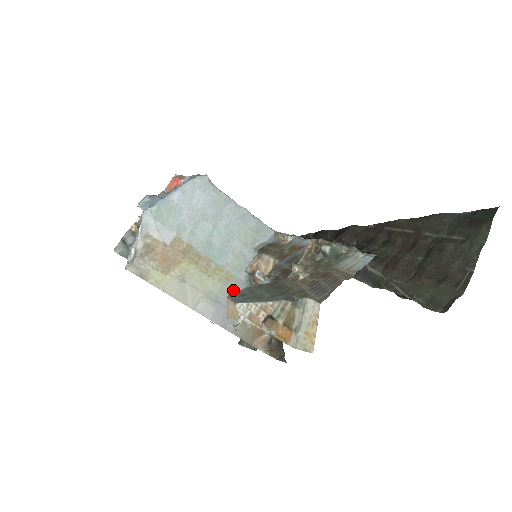
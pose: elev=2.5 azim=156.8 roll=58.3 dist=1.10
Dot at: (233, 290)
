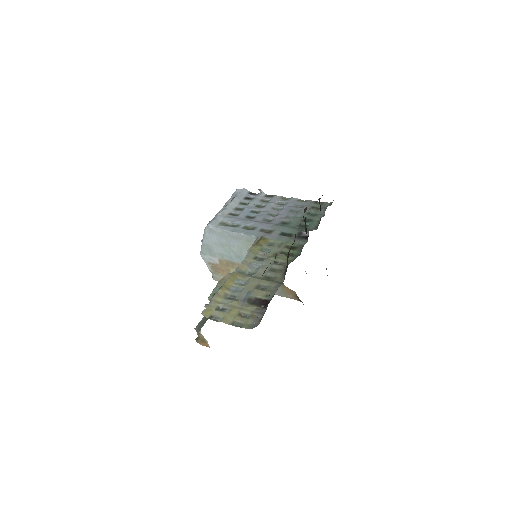
Dot at: occluded
